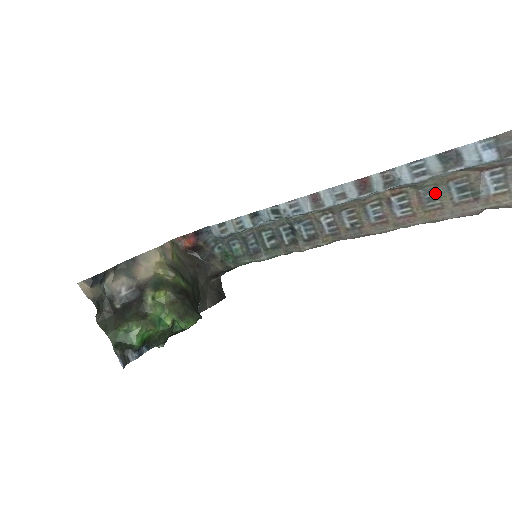
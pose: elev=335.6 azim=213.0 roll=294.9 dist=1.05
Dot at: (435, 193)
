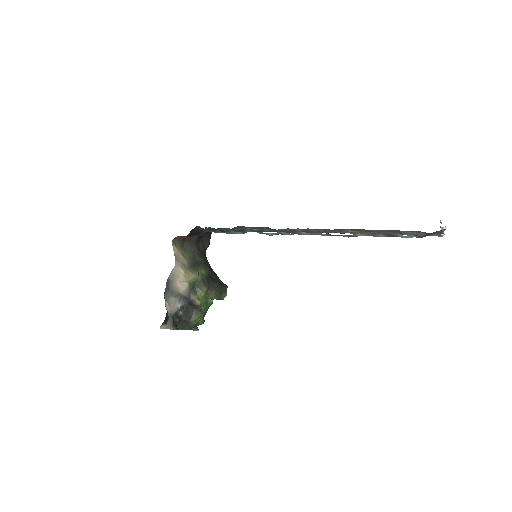
Dot at: (378, 231)
